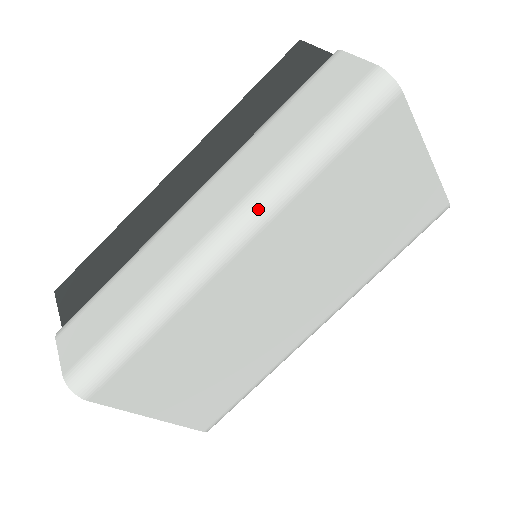
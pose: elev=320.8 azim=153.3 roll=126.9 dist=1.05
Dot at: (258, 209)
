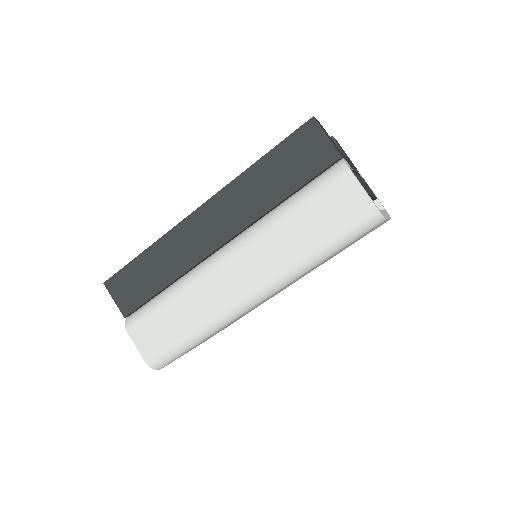
Dot at: (280, 284)
